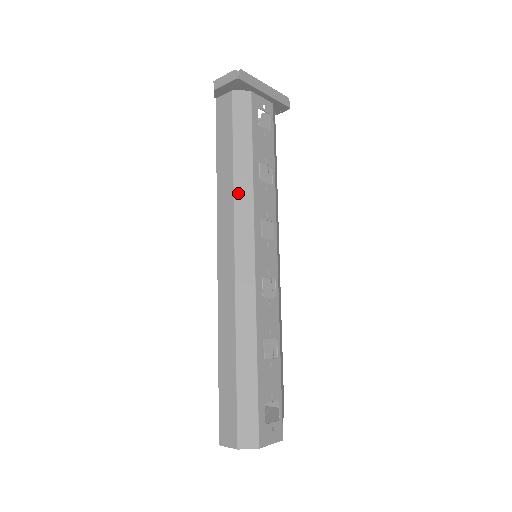
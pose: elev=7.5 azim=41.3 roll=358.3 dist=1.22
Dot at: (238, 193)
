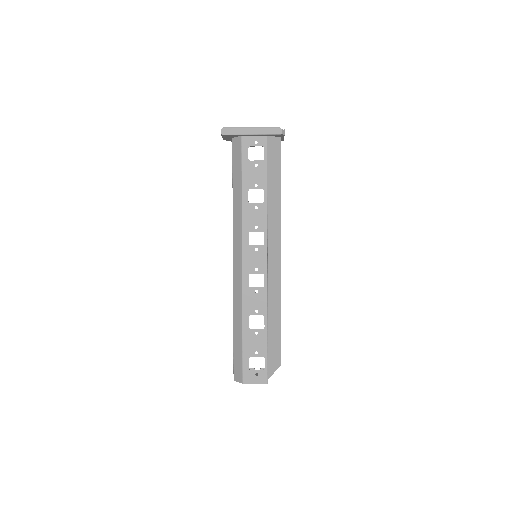
Dot at: (235, 214)
